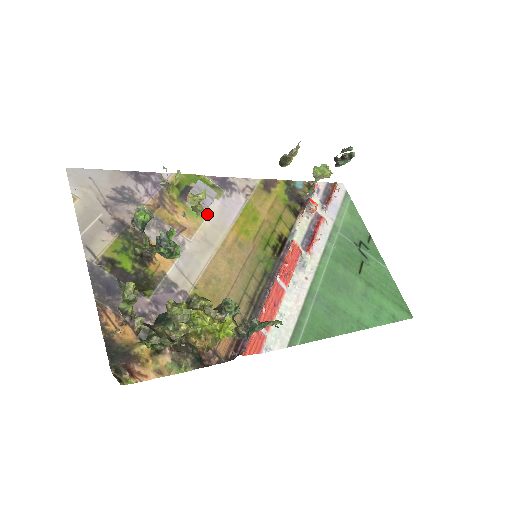
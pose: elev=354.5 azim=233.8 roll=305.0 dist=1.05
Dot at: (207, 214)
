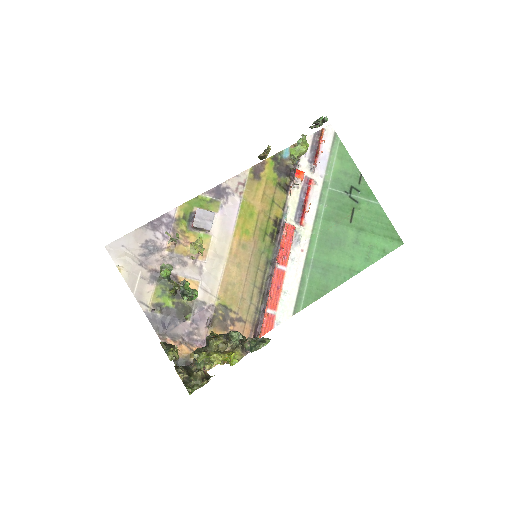
Dot at: (212, 231)
